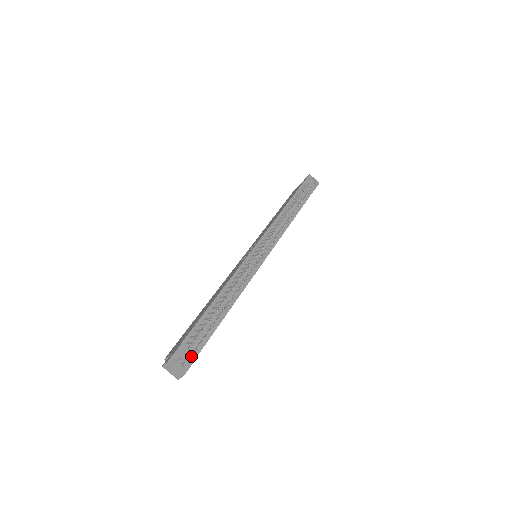
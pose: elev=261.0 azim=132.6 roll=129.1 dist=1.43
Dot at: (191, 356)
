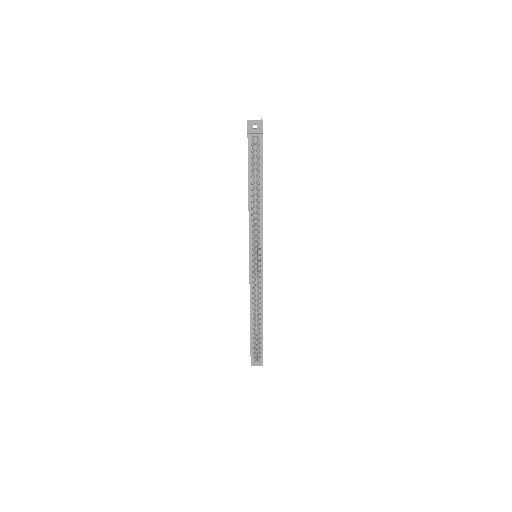
Dot at: occluded
